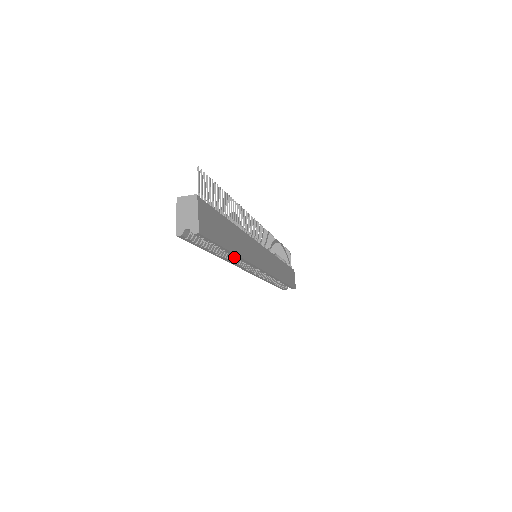
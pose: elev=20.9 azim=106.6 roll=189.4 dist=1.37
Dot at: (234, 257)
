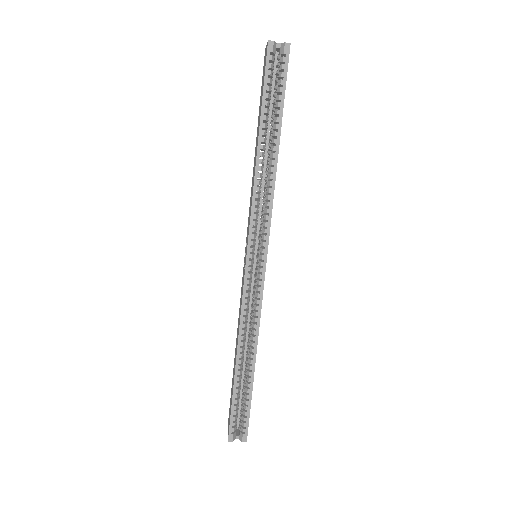
Dot at: (261, 183)
